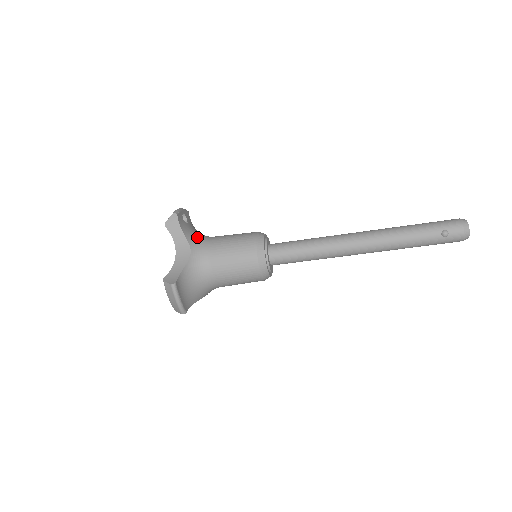
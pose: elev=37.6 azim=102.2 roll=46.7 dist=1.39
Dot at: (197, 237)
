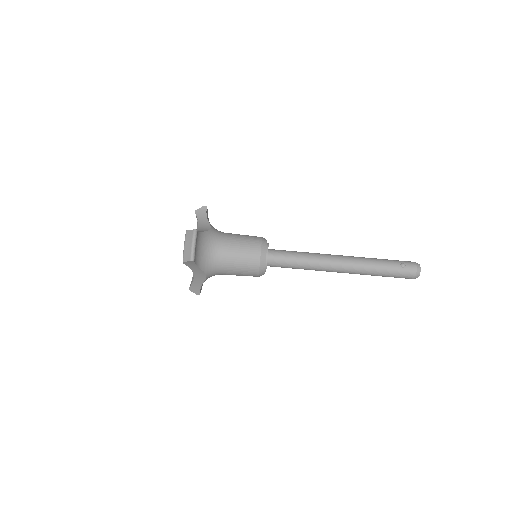
Dot at: occluded
